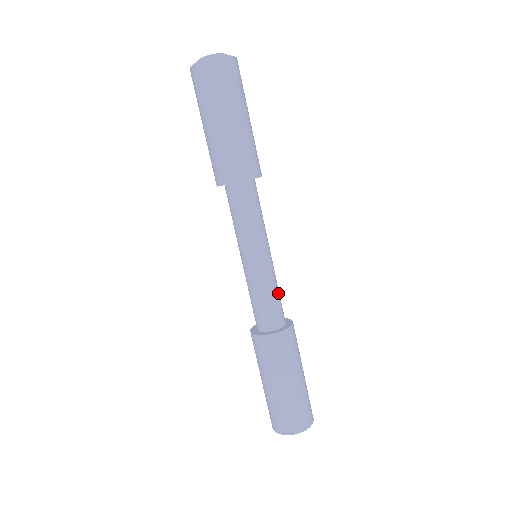
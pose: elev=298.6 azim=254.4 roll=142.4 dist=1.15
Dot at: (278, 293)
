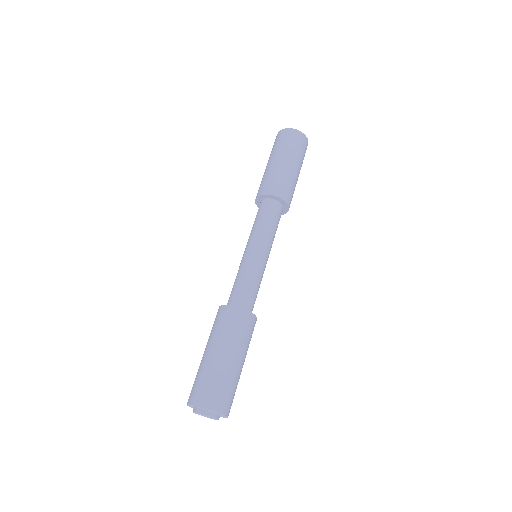
Dot at: (256, 286)
